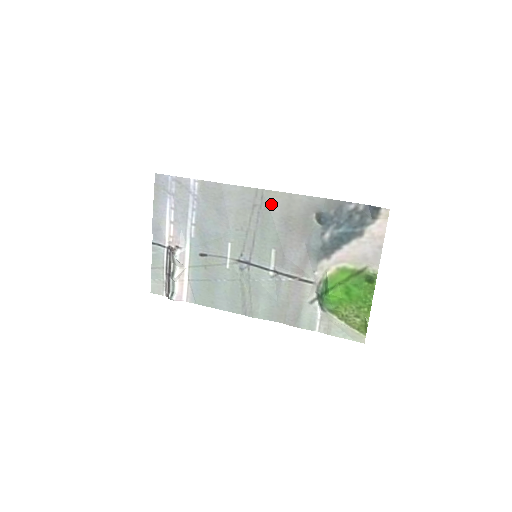
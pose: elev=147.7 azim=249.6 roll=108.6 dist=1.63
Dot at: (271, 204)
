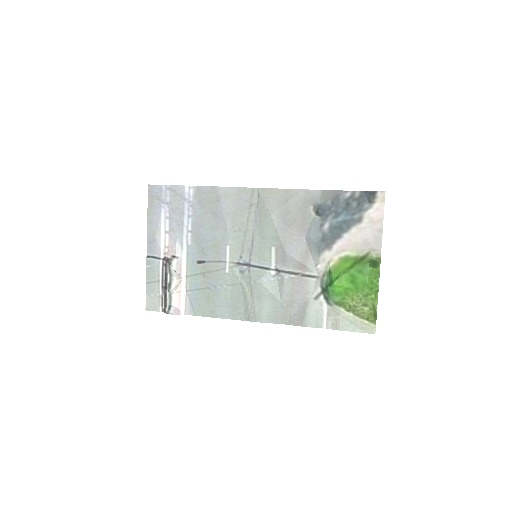
Dot at: (268, 201)
